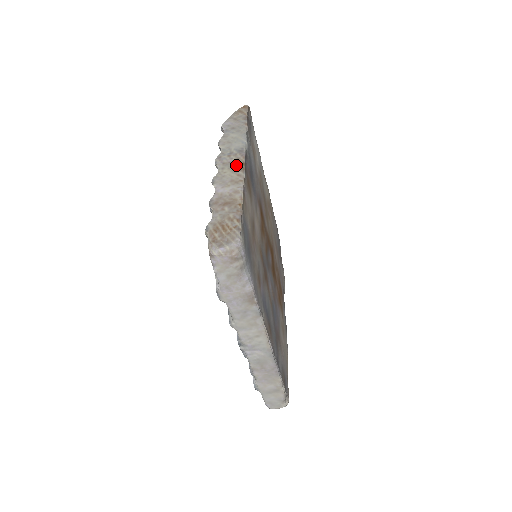
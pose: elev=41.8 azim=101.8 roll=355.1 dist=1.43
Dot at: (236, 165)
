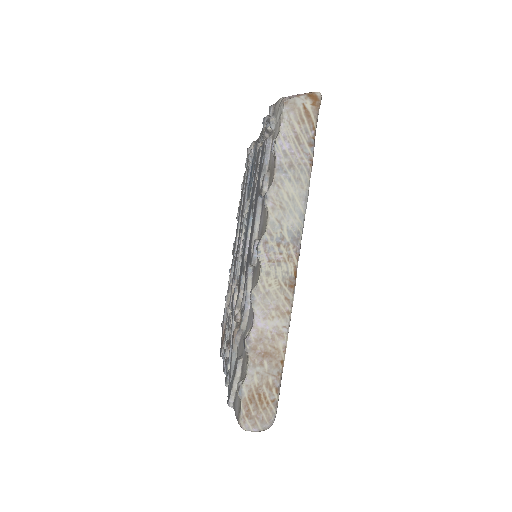
Dot at: (286, 274)
